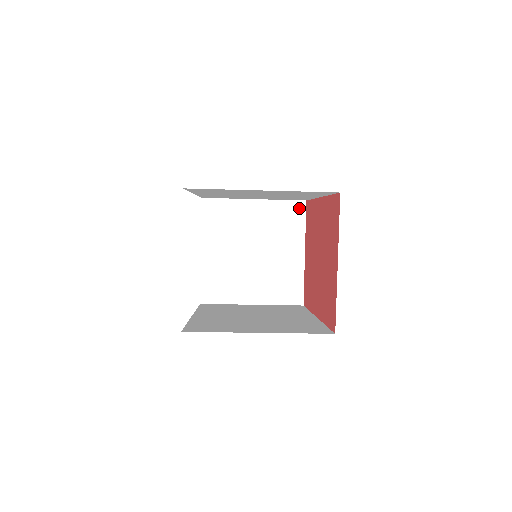
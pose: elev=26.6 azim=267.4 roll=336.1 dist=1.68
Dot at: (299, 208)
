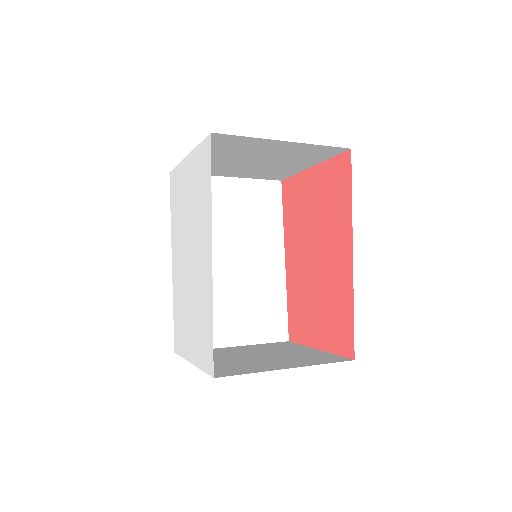
Dot at: (336, 151)
